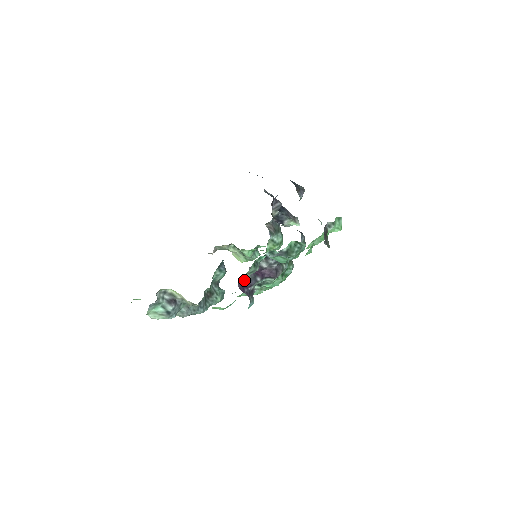
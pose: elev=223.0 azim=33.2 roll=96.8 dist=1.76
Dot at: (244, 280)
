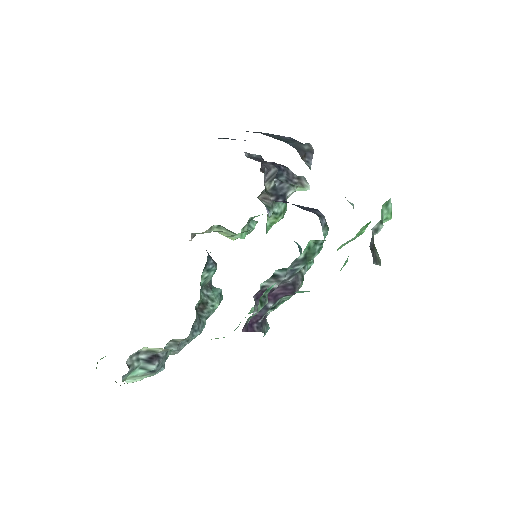
Dot at: (250, 318)
